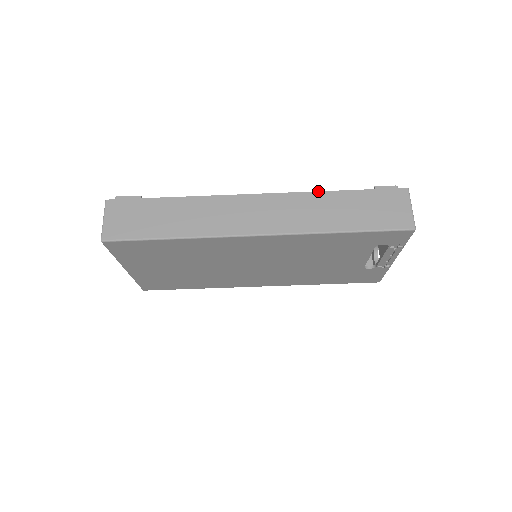
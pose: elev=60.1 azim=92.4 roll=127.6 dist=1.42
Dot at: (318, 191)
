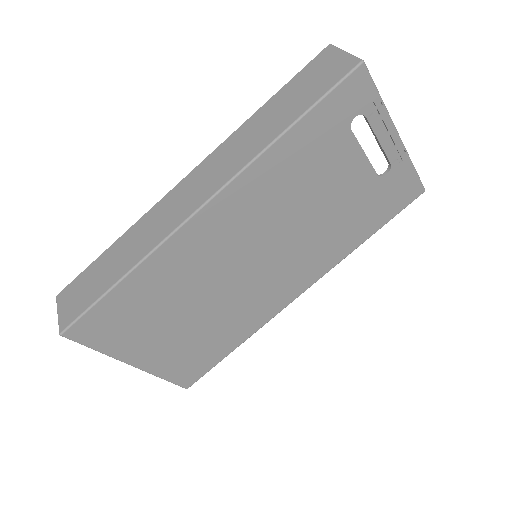
Dot at: (242, 124)
